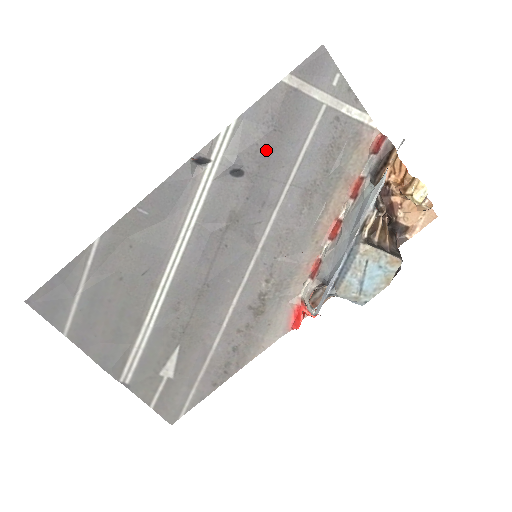
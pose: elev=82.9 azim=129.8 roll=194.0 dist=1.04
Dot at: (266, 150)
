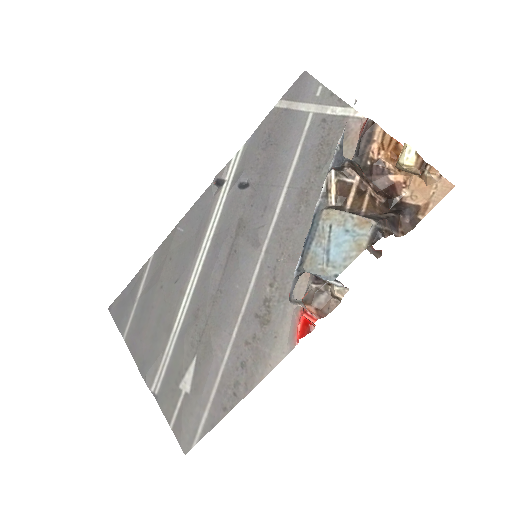
Dot at: (265, 162)
